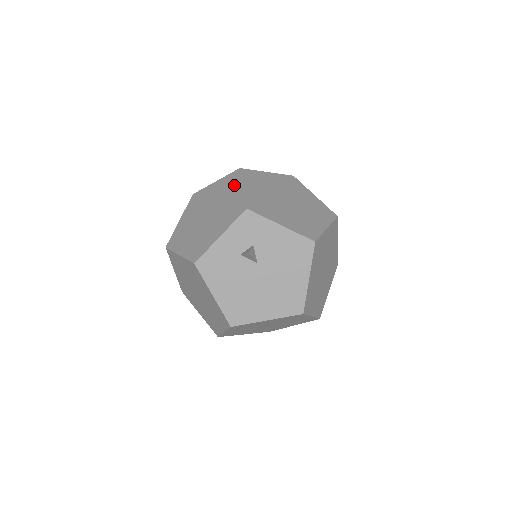
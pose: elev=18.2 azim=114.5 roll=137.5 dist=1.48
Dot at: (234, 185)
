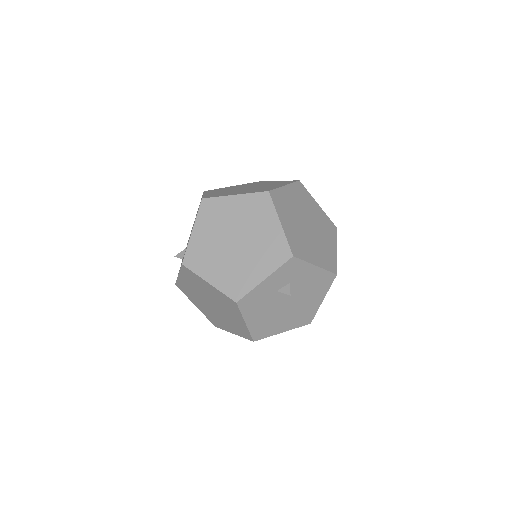
Dot at: (267, 214)
